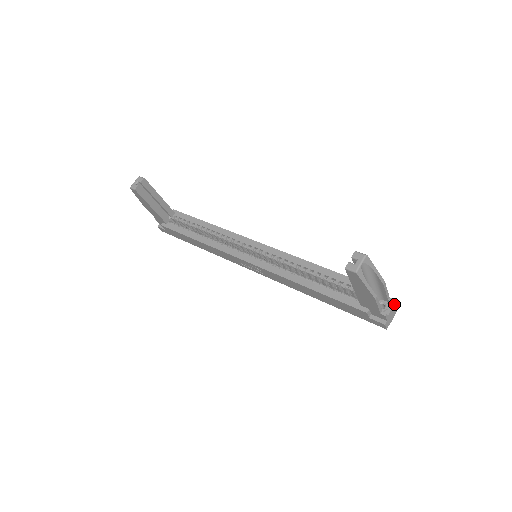
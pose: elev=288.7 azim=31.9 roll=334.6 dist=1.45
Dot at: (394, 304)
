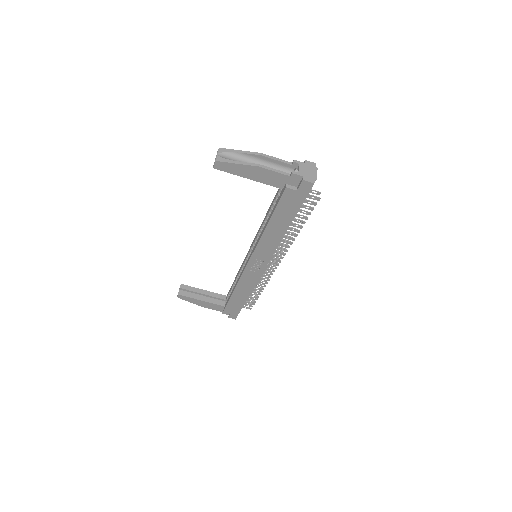
Dot at: (301, 163)
